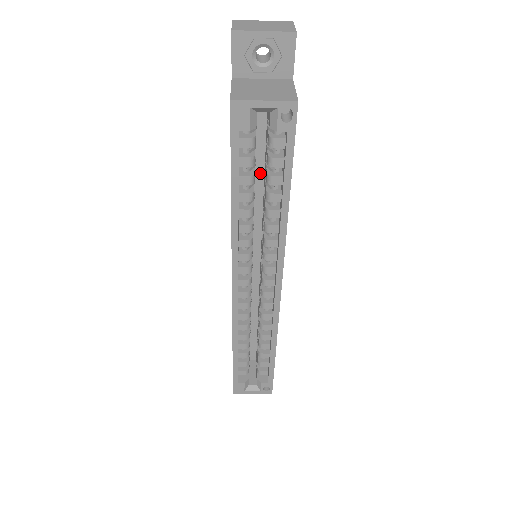
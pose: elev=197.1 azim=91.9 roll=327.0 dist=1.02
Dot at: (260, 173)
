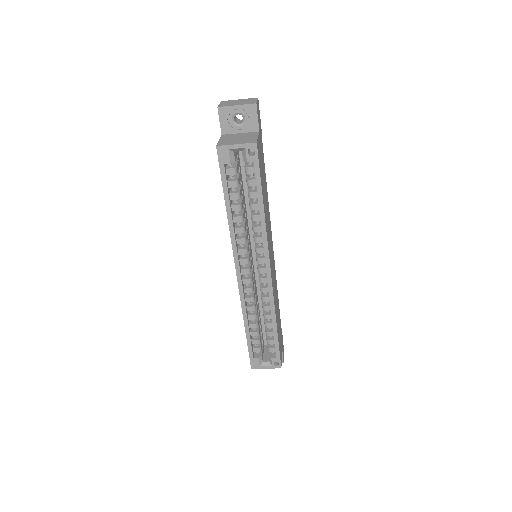
Dot at: occluded
